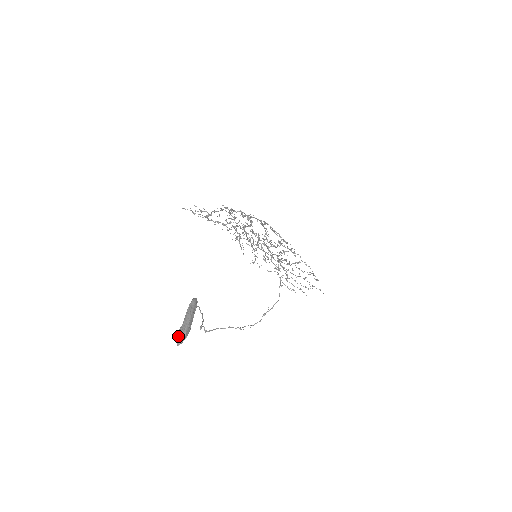
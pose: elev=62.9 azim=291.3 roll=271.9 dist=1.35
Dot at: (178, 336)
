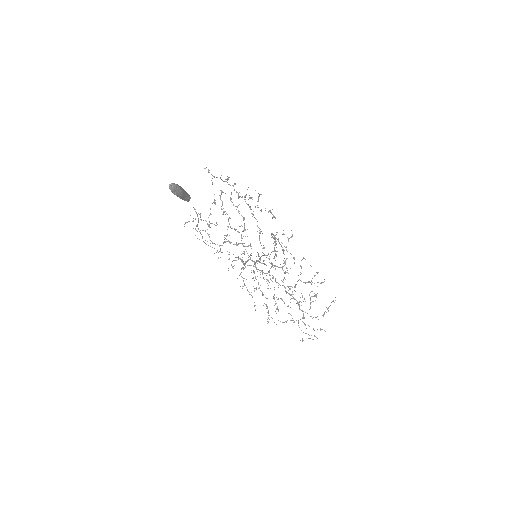
Dot at: (170, 184)
